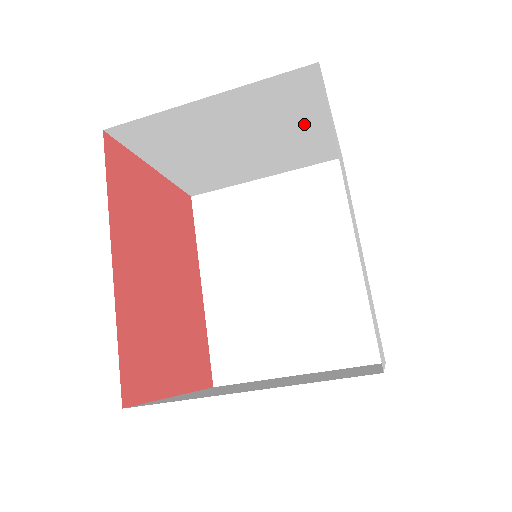
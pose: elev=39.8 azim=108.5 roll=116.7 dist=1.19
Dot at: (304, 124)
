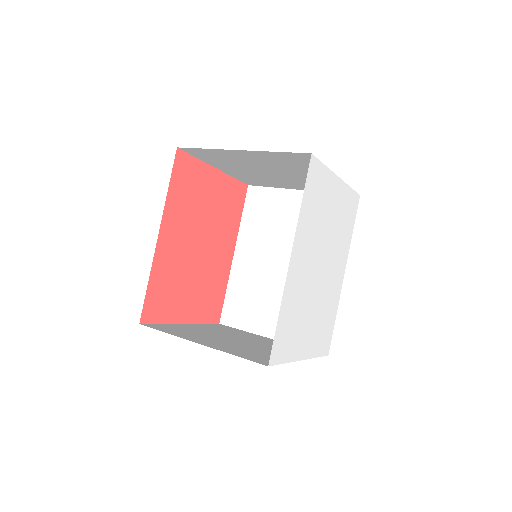
Dot at: occluded
